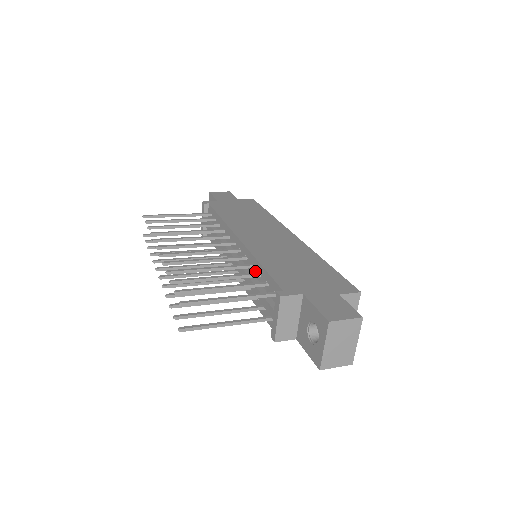
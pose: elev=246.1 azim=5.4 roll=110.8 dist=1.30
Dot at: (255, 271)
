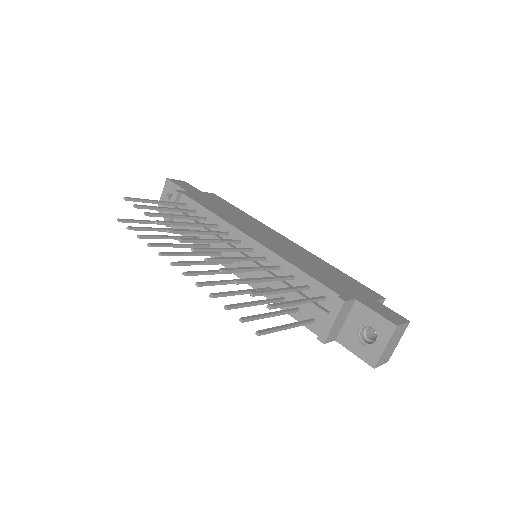
Dot at: (284, 273)
